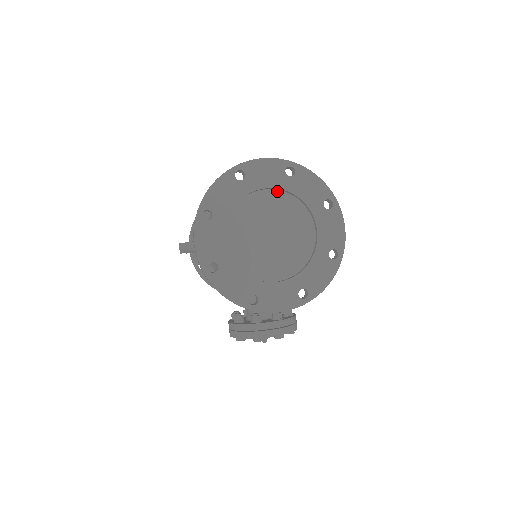
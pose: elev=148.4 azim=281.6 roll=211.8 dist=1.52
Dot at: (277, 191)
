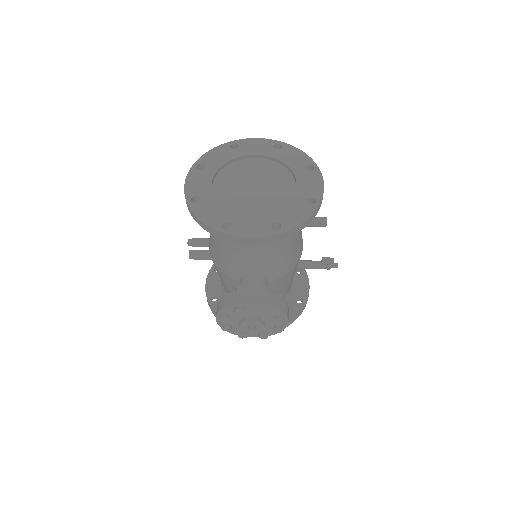
Dot at: (265, 160)
